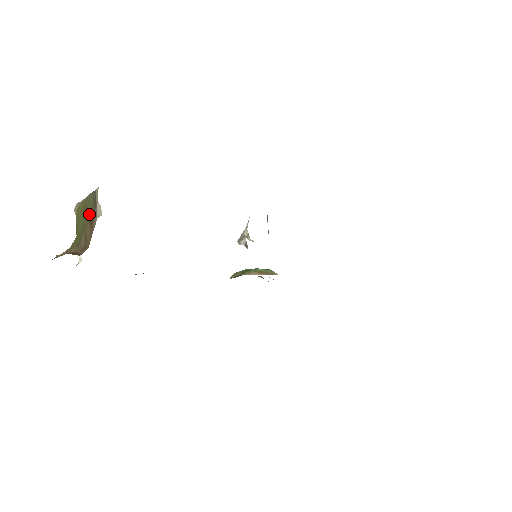
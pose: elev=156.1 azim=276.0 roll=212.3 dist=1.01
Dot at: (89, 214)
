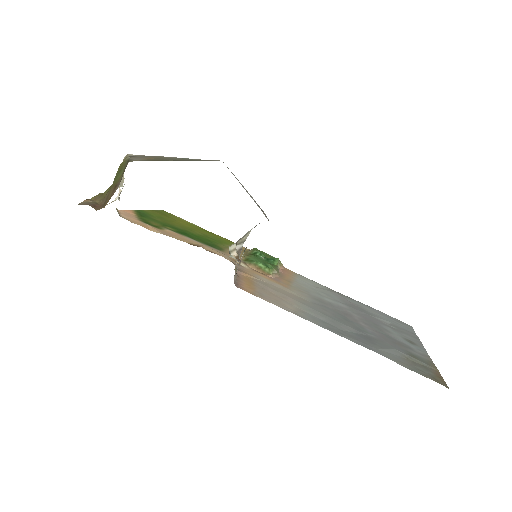
Dot at: (118, 178)
